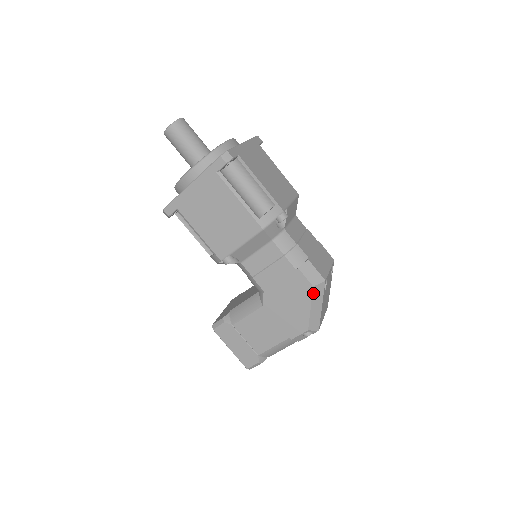
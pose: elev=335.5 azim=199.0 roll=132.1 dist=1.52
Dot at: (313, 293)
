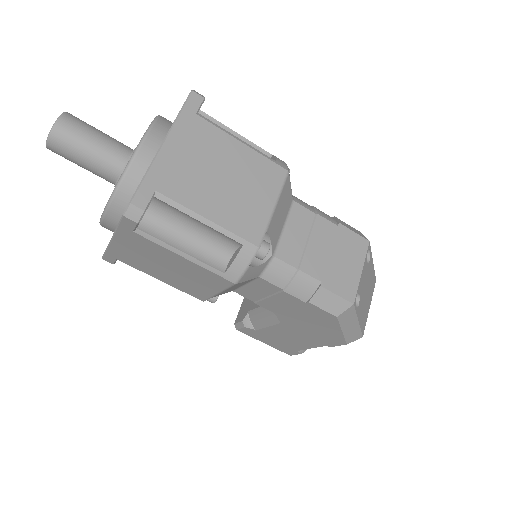
Dot at: (339, 321)
